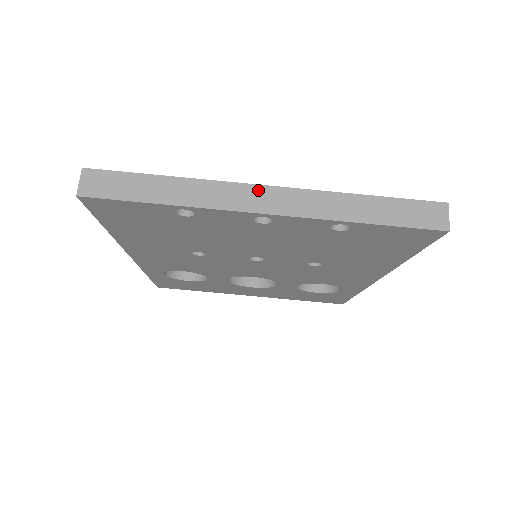
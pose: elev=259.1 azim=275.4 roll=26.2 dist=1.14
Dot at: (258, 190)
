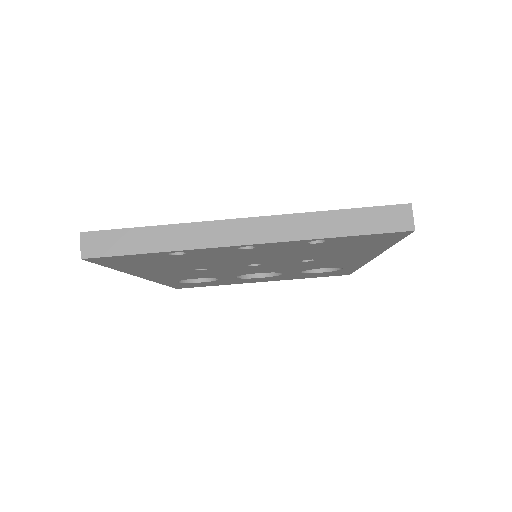
Dot at: (236, 224)
